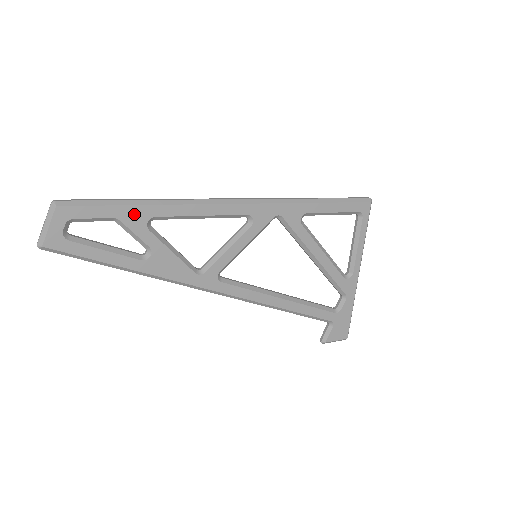
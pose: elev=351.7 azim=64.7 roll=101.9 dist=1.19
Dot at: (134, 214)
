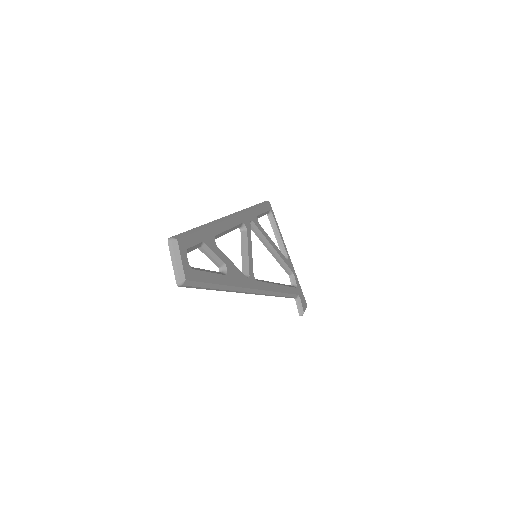
Dot at: (208, 236)
